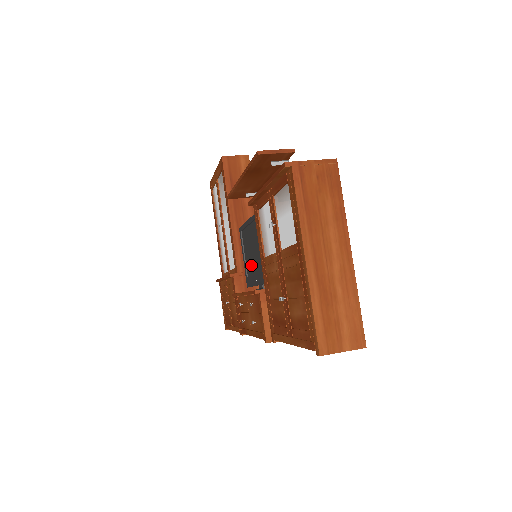
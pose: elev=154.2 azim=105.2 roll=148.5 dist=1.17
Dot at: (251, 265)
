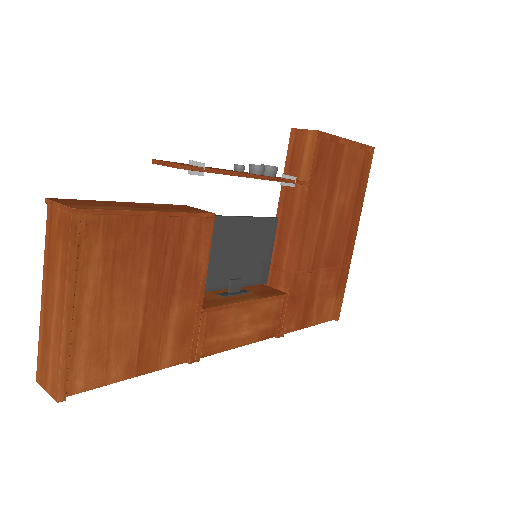
Dot at: (248, 263)
